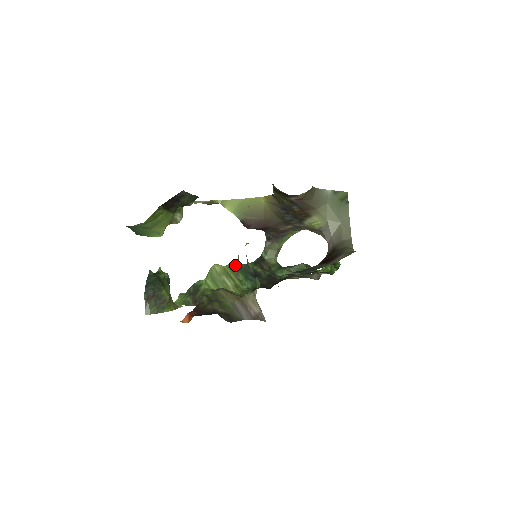
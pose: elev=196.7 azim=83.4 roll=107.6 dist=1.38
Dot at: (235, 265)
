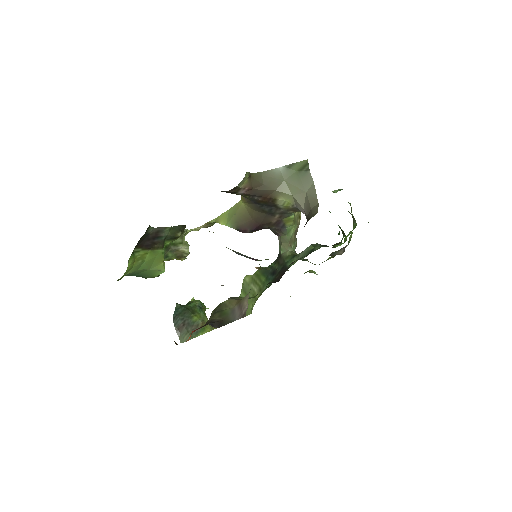
Dot at: (260, 270)
